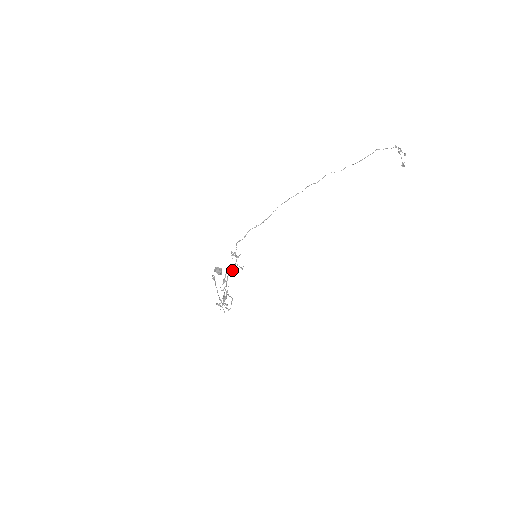
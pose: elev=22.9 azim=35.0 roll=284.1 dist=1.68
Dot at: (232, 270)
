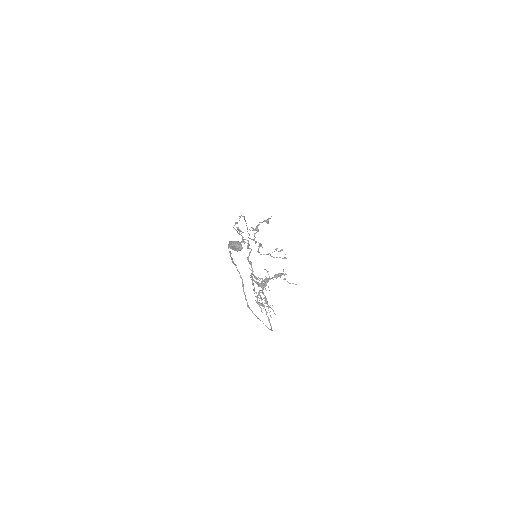
Dot at: (258, 230)
